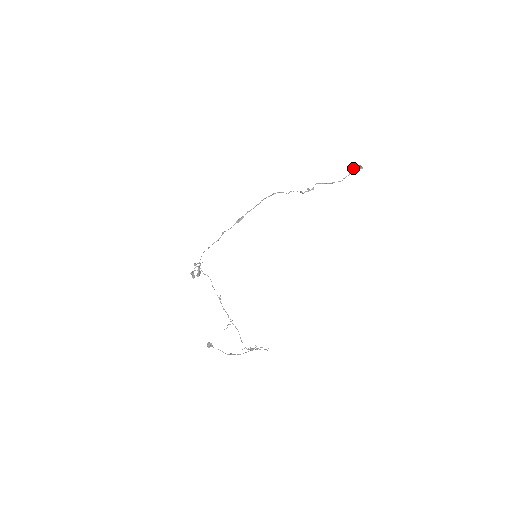
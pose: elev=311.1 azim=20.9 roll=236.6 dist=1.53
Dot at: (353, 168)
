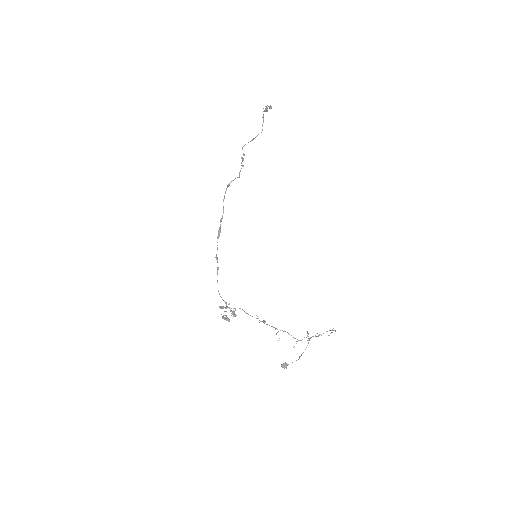
Dot at: occluded
